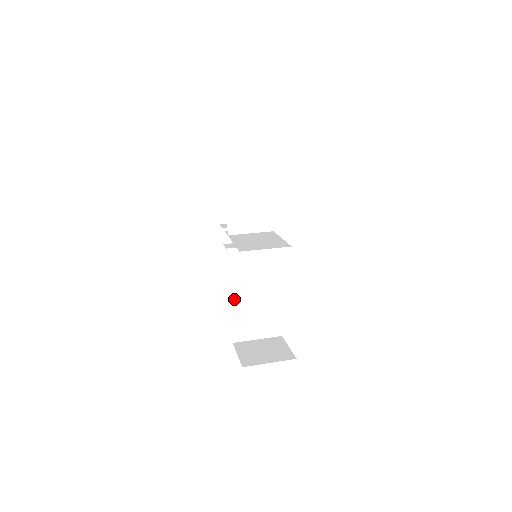
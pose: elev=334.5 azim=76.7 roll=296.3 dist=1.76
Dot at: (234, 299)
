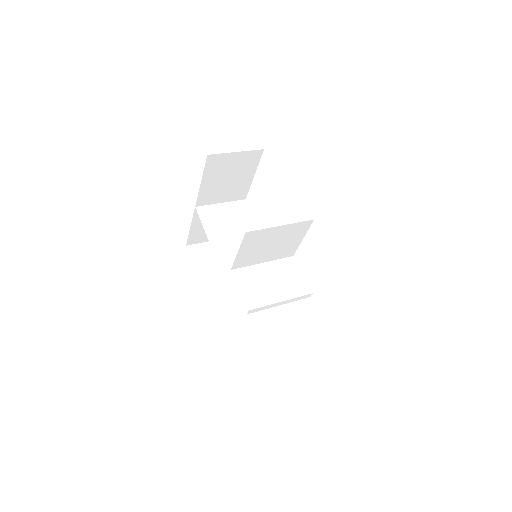
Dot at: (248, 299)
